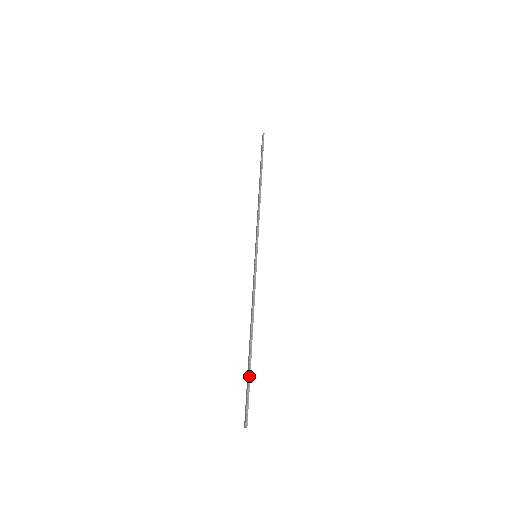
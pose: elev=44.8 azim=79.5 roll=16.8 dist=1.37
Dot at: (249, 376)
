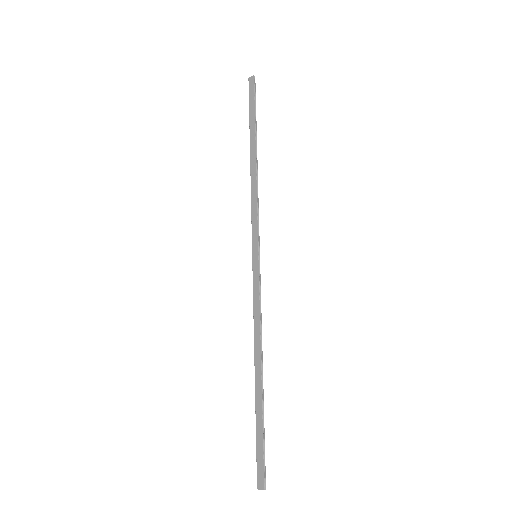
Dot at: (263, 423)
